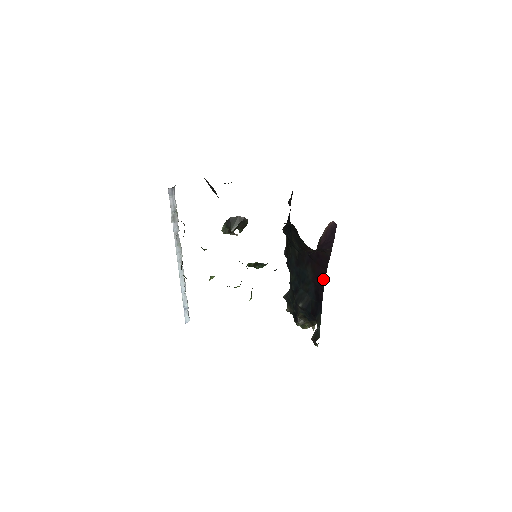
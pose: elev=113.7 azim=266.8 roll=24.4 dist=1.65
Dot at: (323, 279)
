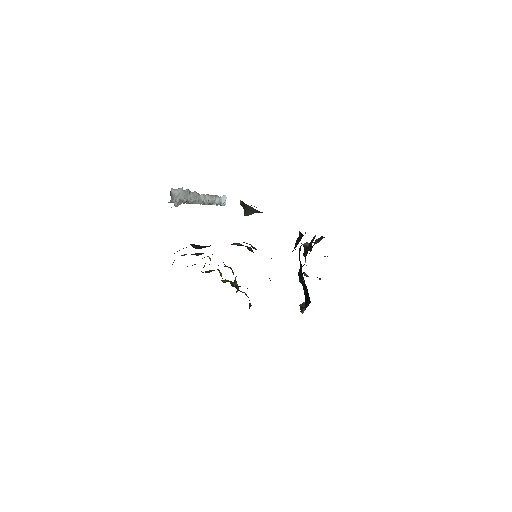
Dot at: occluded
